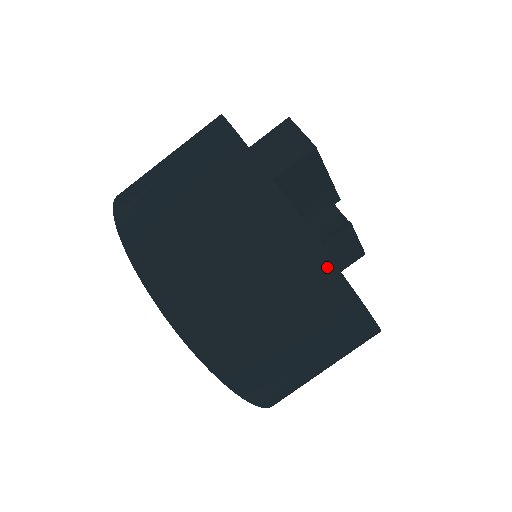
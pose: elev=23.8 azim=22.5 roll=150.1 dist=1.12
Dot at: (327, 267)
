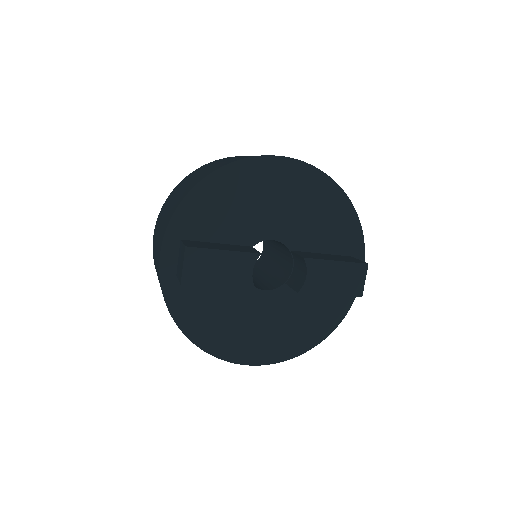
Dot at: (188, 337)
